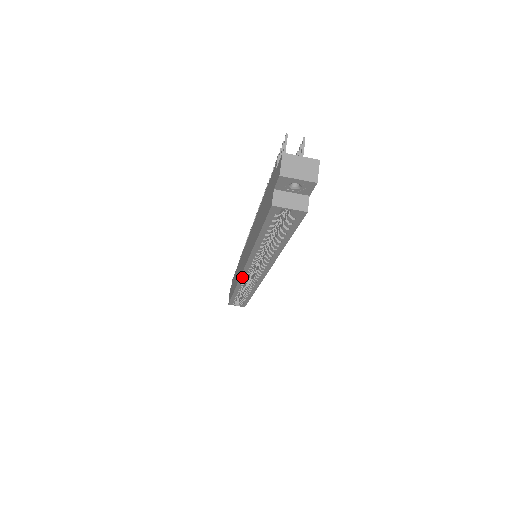
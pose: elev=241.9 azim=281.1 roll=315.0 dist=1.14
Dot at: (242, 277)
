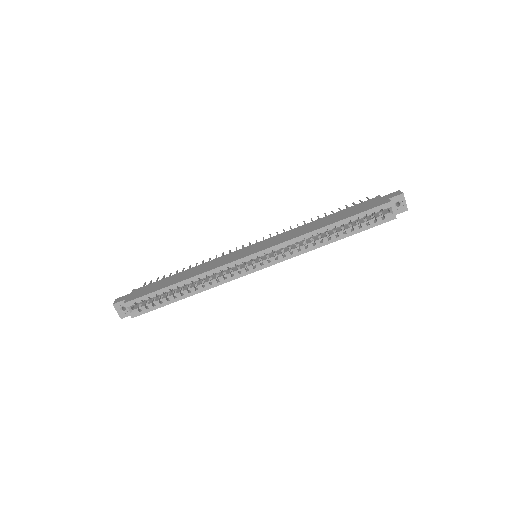
Dot at: (243, 259)
